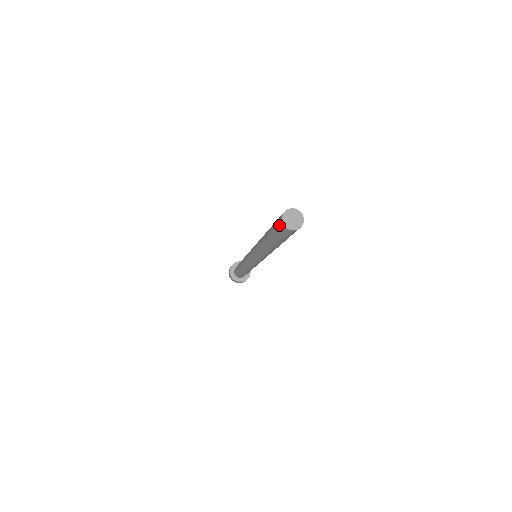
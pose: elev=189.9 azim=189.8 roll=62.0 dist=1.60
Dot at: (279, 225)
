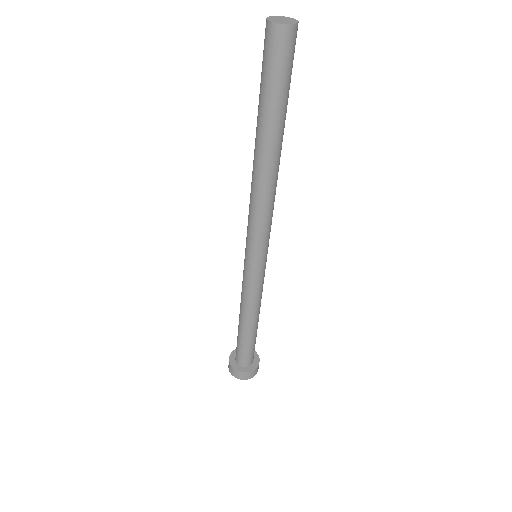
Dot at: (264, 40)
